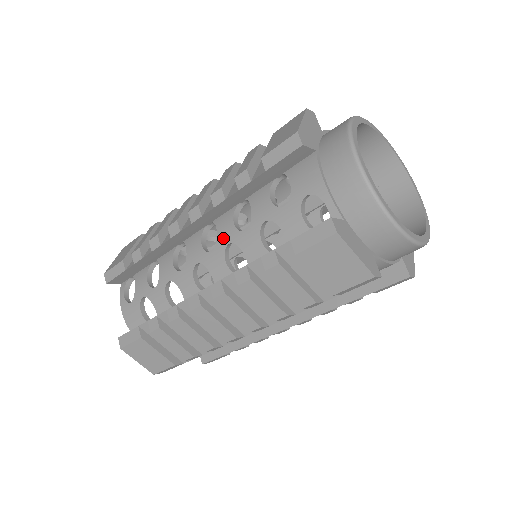
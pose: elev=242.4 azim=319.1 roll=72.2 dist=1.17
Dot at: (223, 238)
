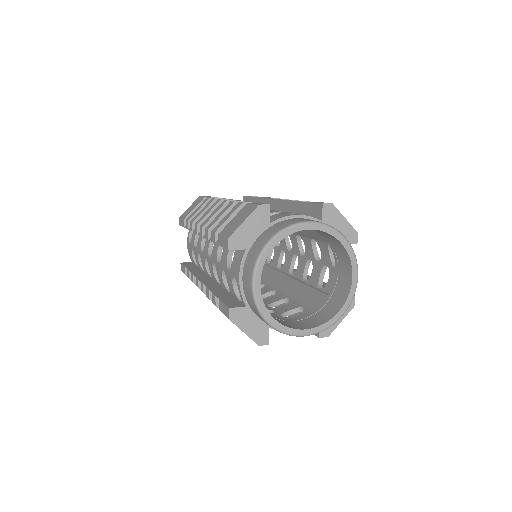
Dot at: (213, 256)
